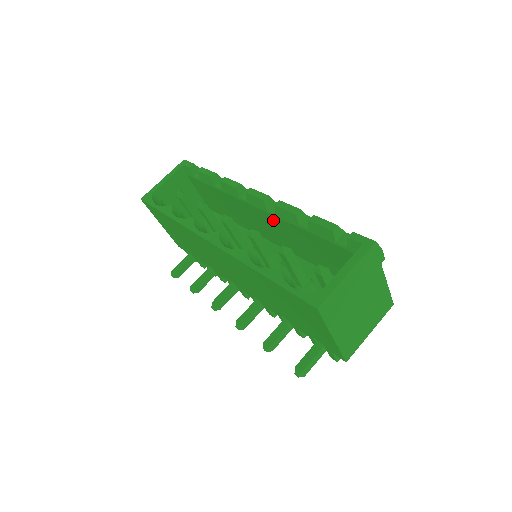
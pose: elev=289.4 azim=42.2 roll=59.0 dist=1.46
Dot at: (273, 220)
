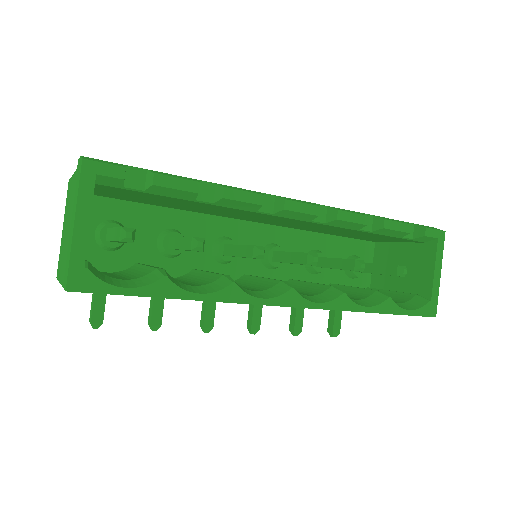
Dot at: (306, 223)
